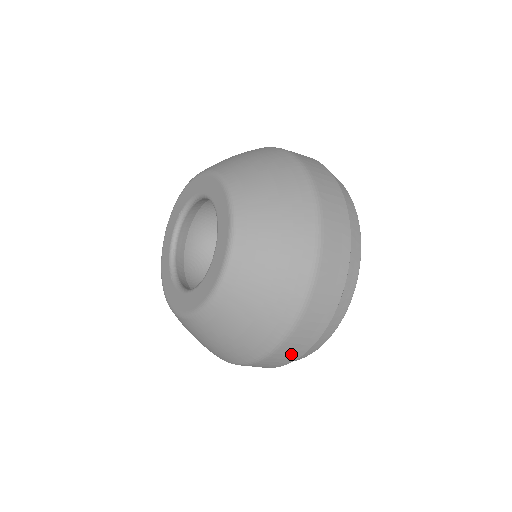
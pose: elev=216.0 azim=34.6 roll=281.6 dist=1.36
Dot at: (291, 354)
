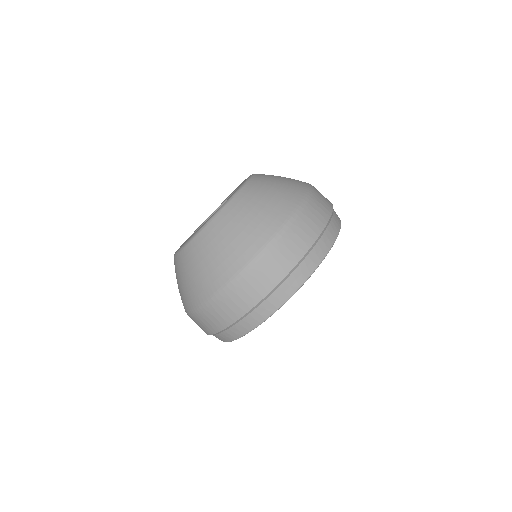
Dot at: occluded
